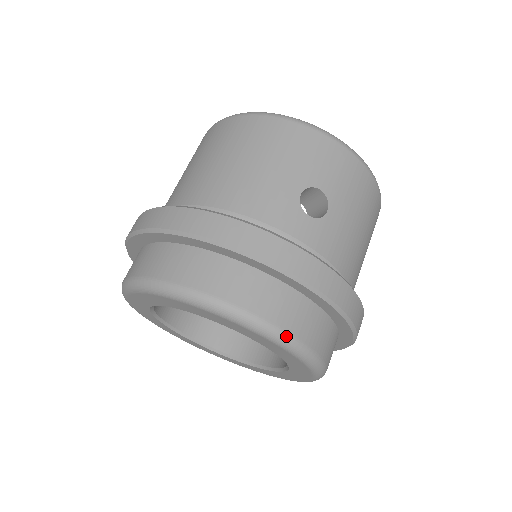
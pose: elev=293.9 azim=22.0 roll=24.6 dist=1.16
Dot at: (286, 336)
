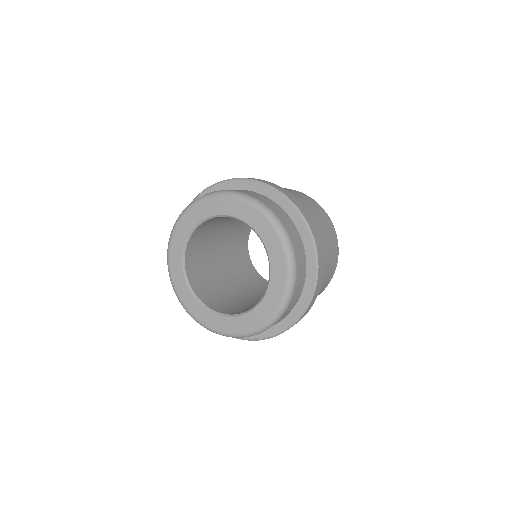
Dot at: (249, 196)
